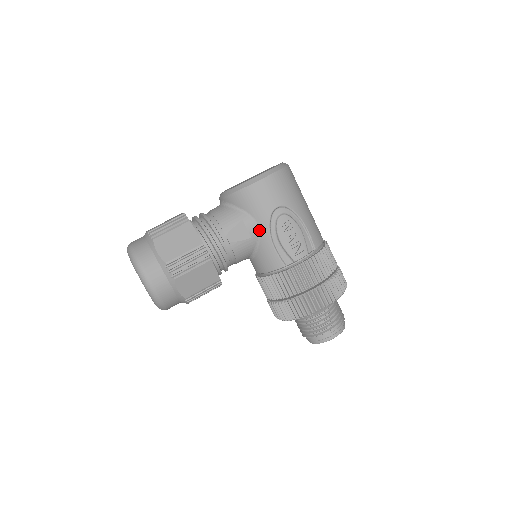
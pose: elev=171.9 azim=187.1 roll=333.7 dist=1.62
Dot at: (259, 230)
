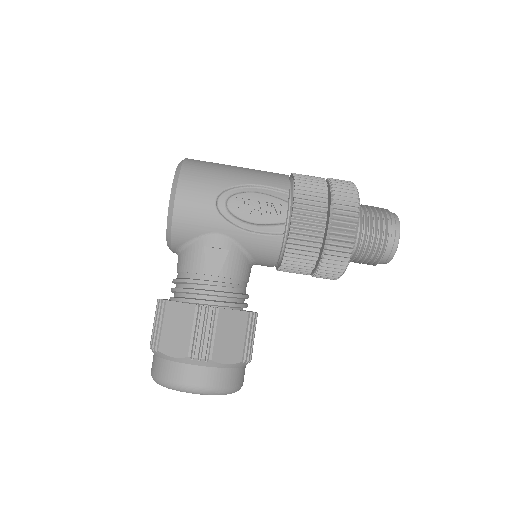
Dot at: (227, 236)
